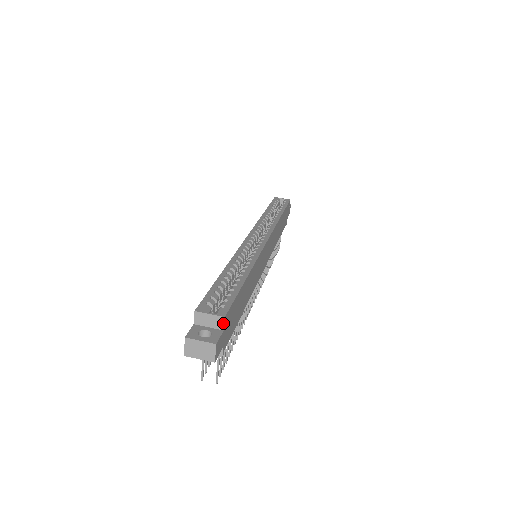
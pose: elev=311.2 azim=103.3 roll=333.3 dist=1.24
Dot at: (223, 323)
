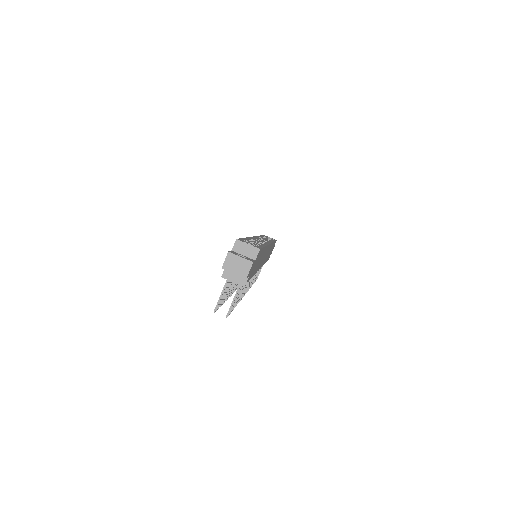
Dot at: (257, 254)
